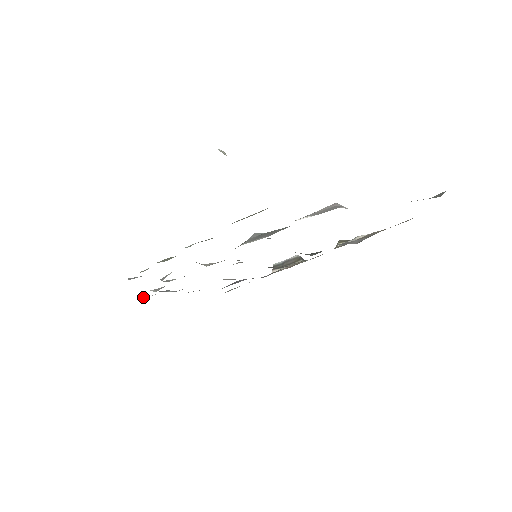
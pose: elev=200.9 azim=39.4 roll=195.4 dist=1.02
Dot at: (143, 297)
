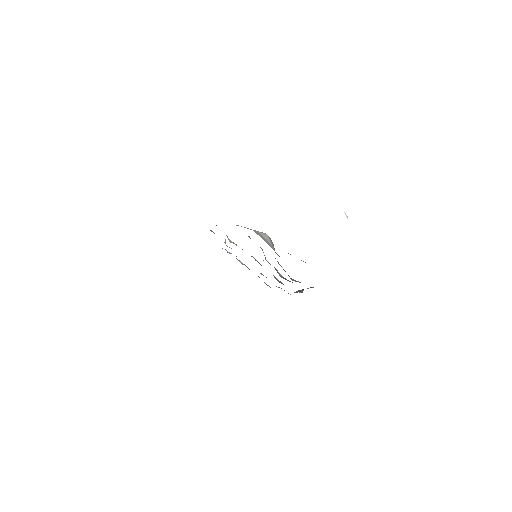
Dot at: occluded
